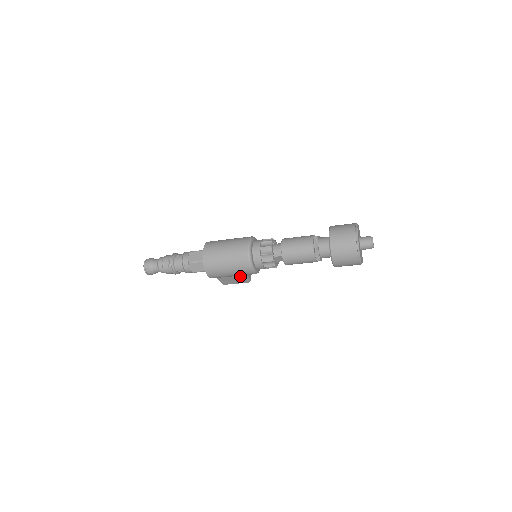
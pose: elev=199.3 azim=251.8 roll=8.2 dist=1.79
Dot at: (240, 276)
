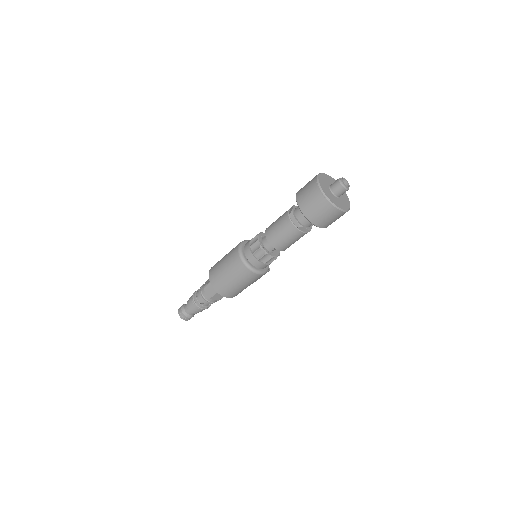
Dot at: occluded
